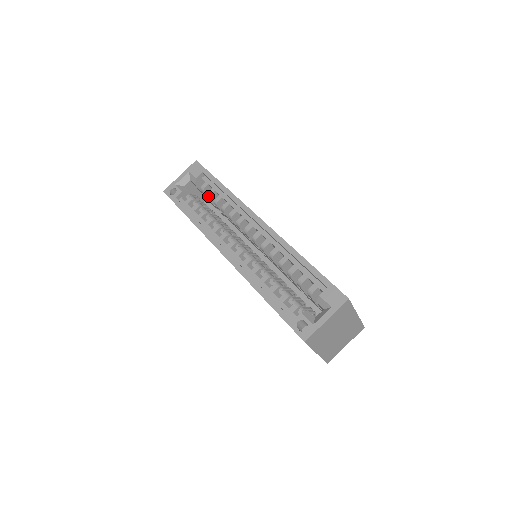
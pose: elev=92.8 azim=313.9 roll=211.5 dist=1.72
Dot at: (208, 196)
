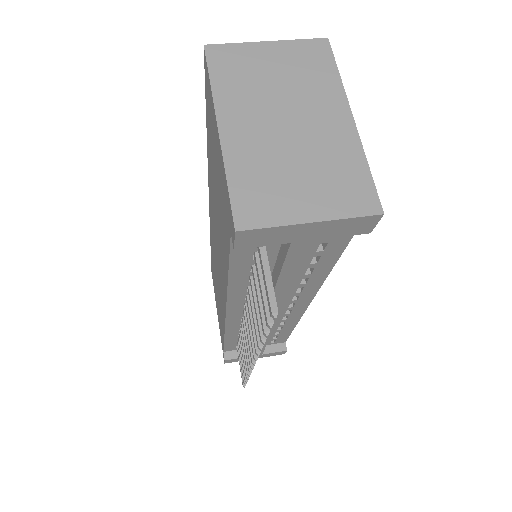
Dot at: occluded
